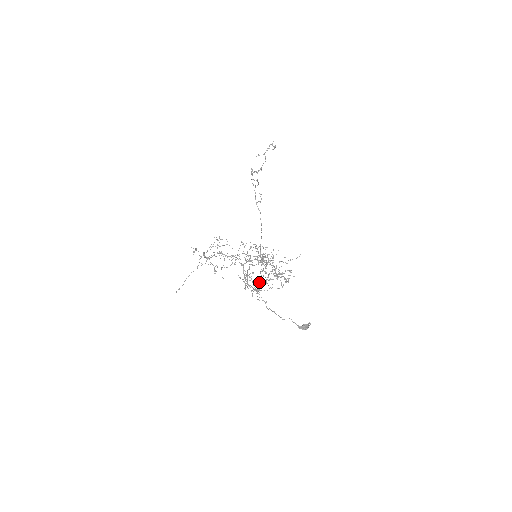
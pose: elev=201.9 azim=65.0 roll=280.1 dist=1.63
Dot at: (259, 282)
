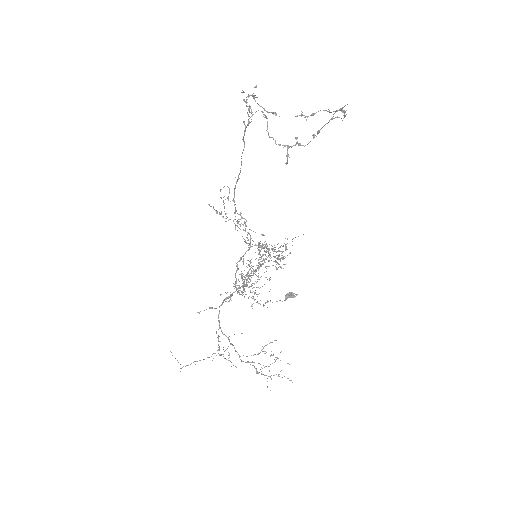
Dot at: (213, 207)
